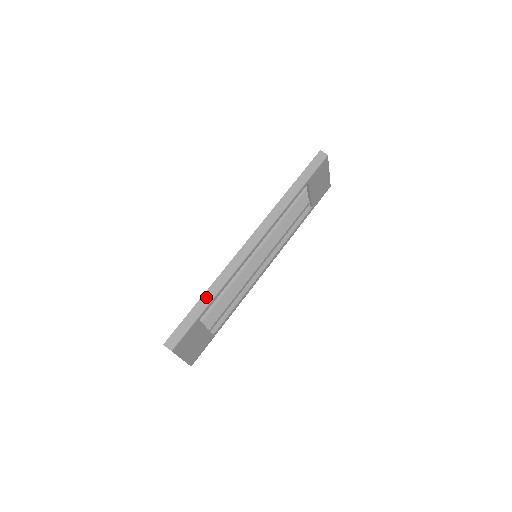
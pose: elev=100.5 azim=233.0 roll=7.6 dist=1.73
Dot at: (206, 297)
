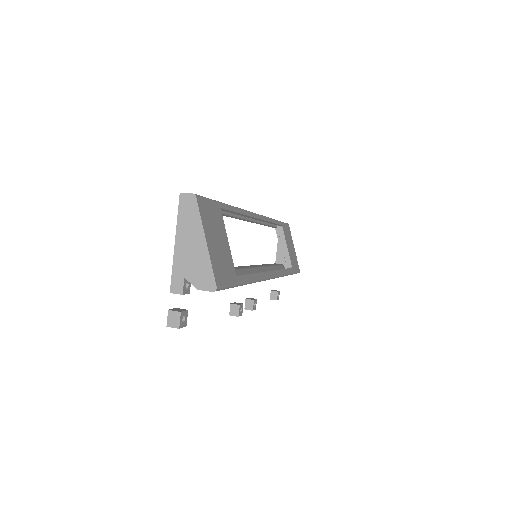
Dot at: occluded
